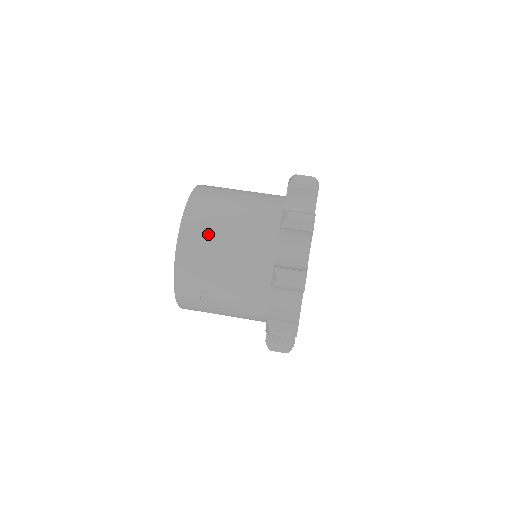
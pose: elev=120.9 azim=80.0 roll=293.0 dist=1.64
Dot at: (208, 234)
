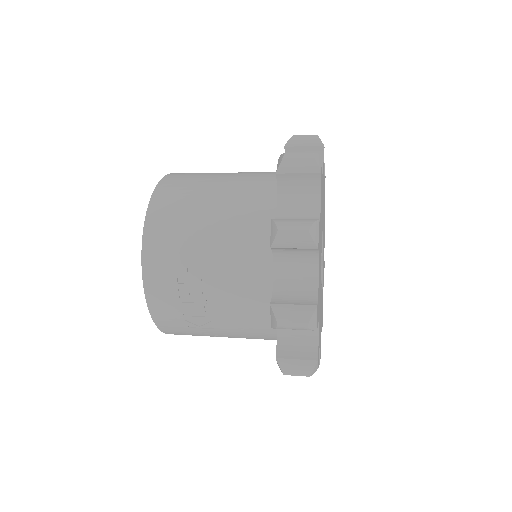
Dot at: (185, 204)
